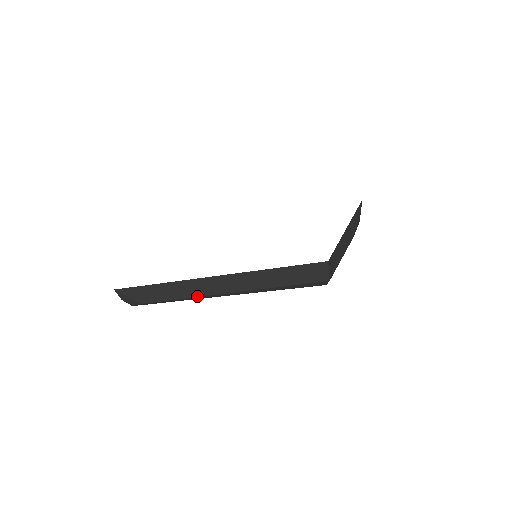
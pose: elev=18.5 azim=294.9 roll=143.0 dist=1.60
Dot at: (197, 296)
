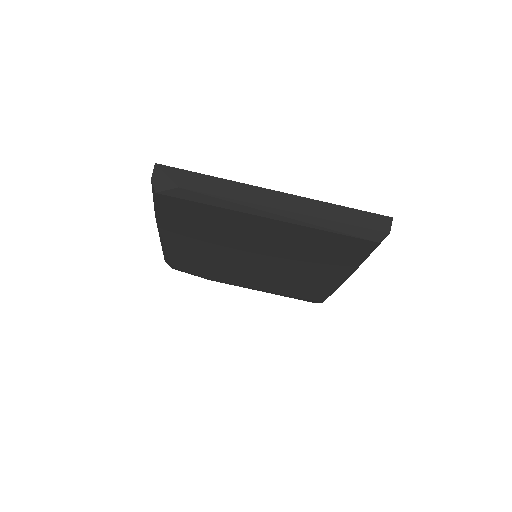
Dot at: (252, 202)
